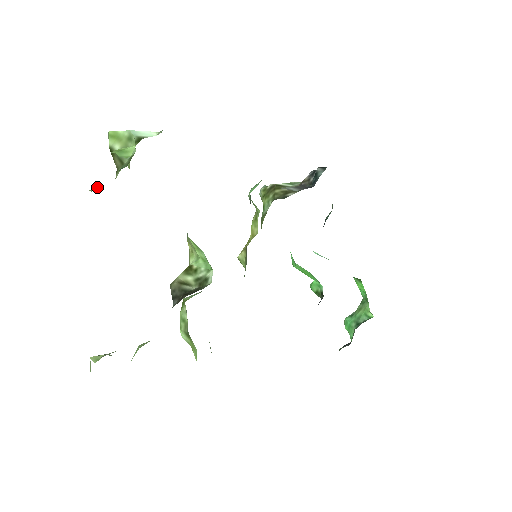
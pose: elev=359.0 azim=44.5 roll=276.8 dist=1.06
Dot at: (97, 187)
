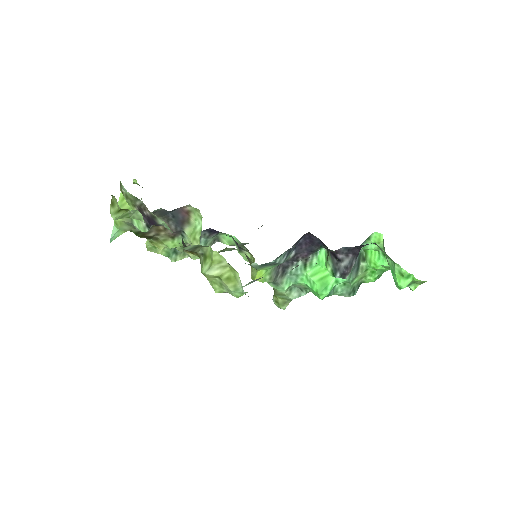
Dot at: occluded
